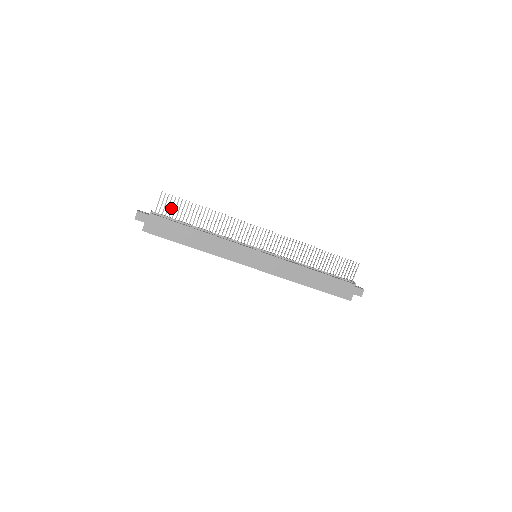
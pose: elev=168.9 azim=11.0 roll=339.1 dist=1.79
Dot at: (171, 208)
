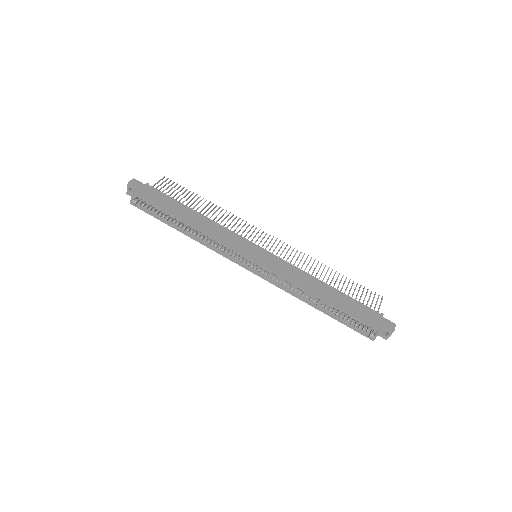
Dot at: (170, 189)
